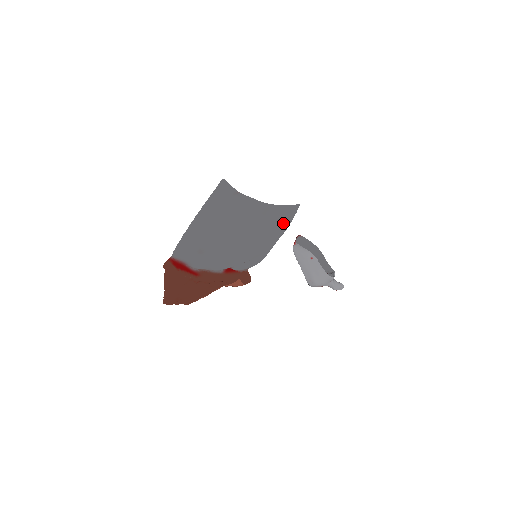
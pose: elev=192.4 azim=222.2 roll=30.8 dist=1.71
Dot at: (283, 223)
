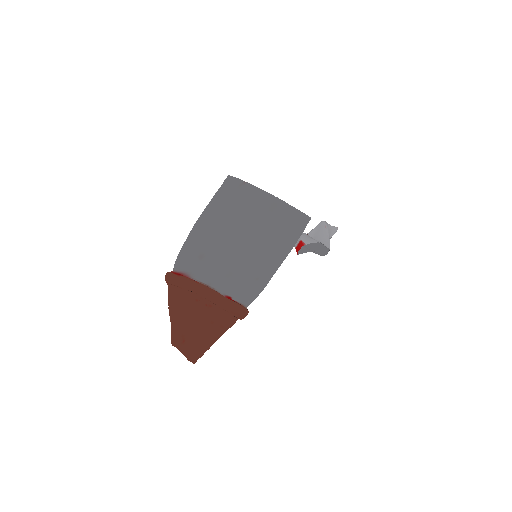
Dot at: (289, 235)
